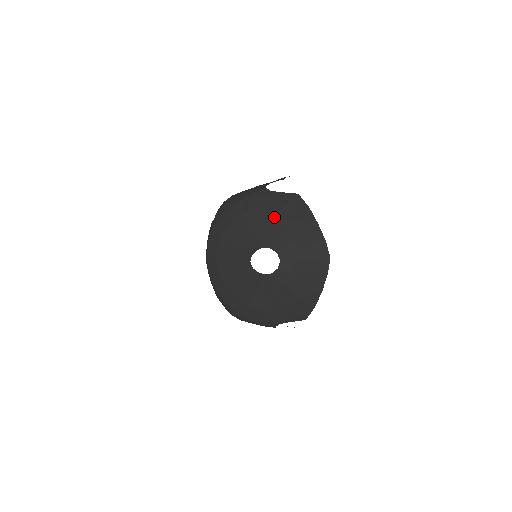
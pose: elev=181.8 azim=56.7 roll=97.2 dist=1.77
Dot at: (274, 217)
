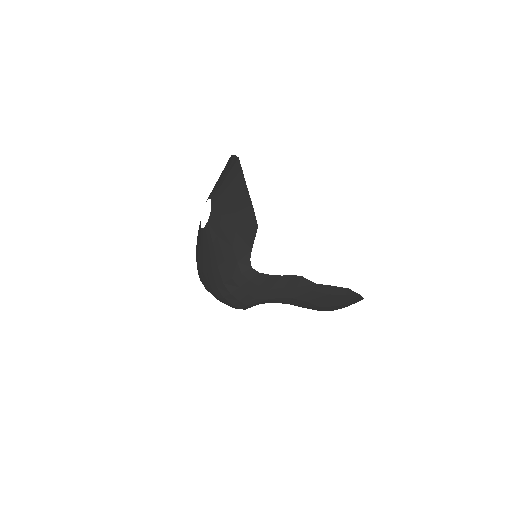
Dot at: occluded
